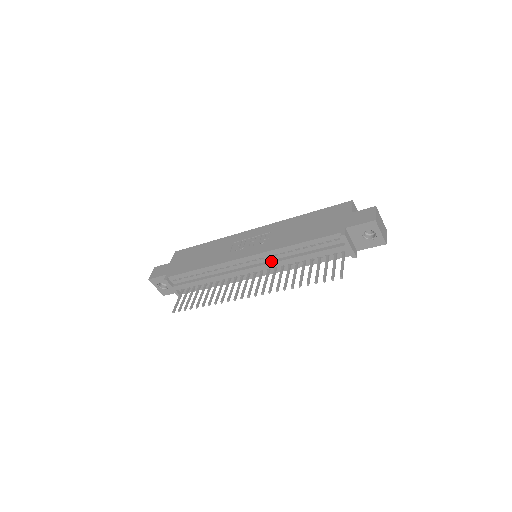
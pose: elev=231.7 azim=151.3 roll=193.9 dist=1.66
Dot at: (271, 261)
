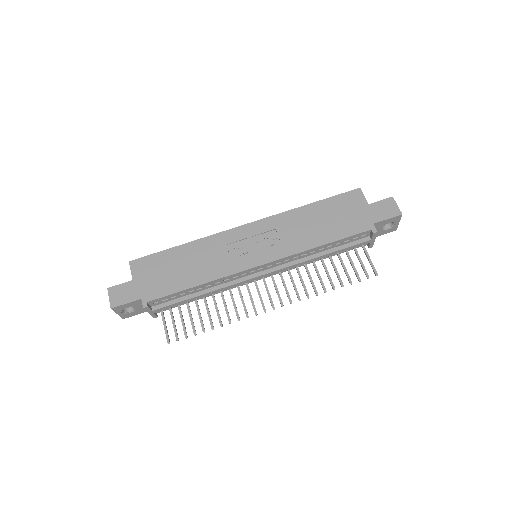
Dot at: (288, 264)
